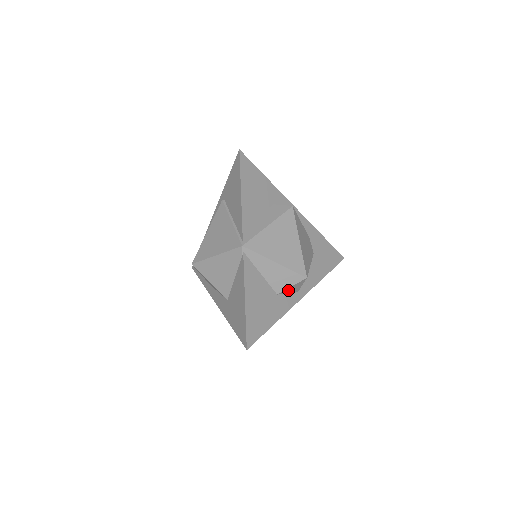
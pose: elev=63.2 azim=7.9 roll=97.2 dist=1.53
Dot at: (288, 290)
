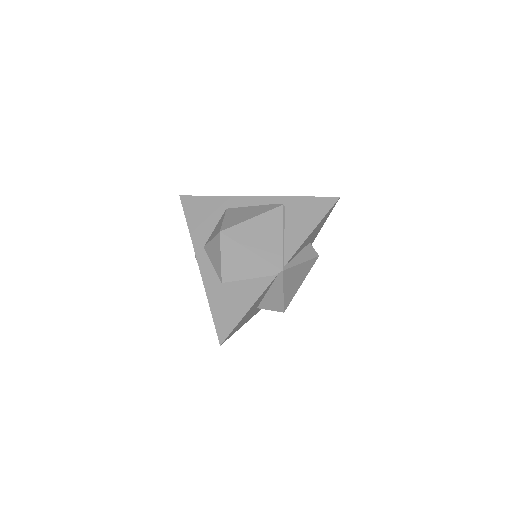
Dot at: occluded
